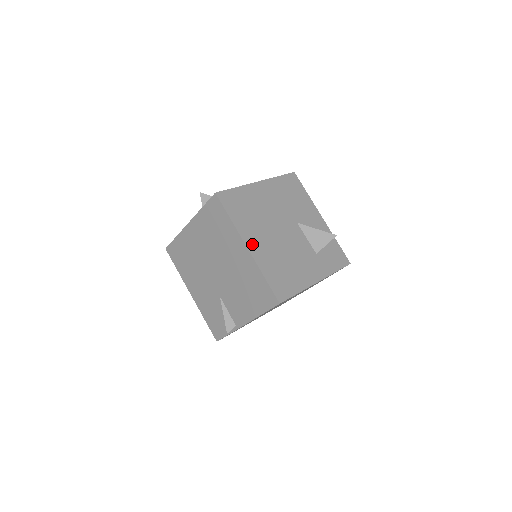
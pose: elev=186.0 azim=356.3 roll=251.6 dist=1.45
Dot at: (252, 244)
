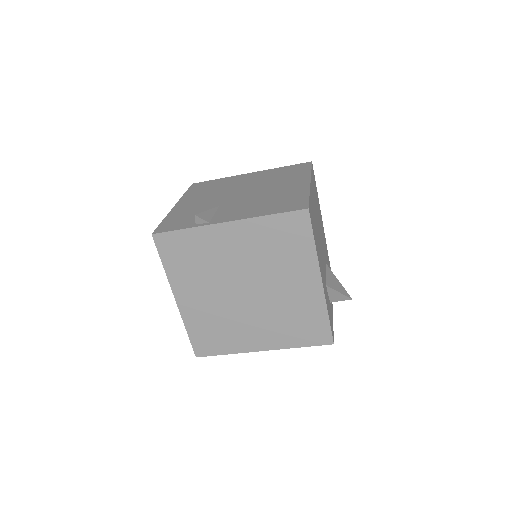
Dot at: (312, 190)
